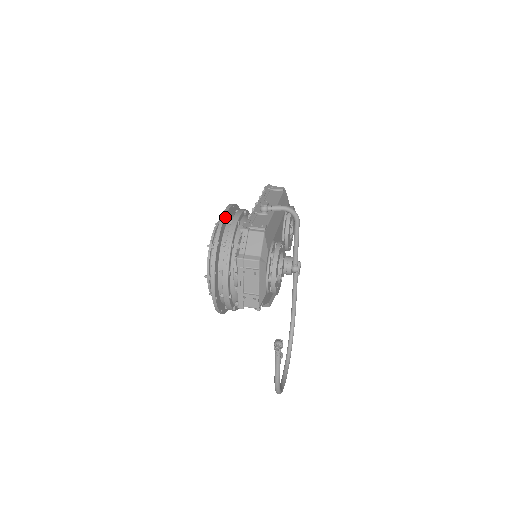
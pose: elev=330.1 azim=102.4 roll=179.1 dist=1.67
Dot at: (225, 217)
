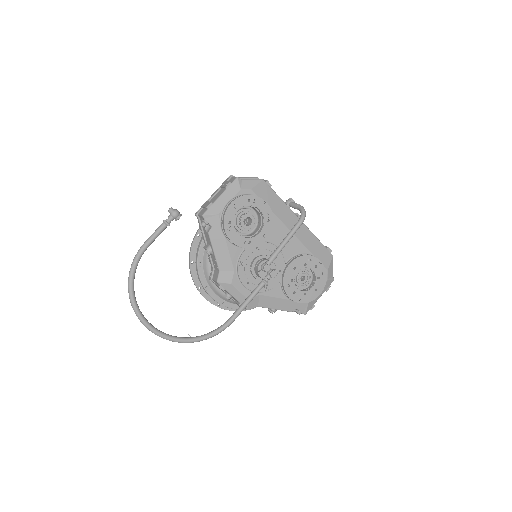
Dot at: occluded
